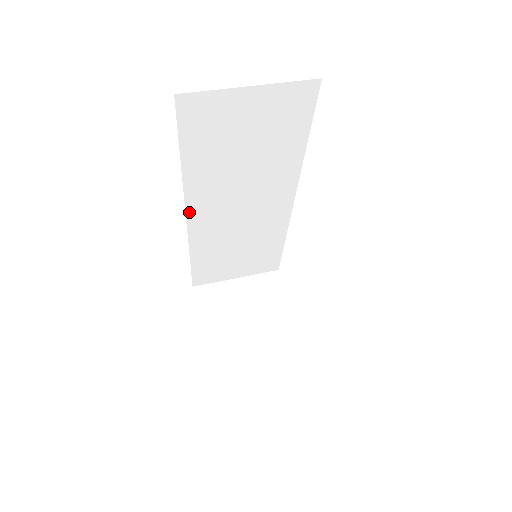
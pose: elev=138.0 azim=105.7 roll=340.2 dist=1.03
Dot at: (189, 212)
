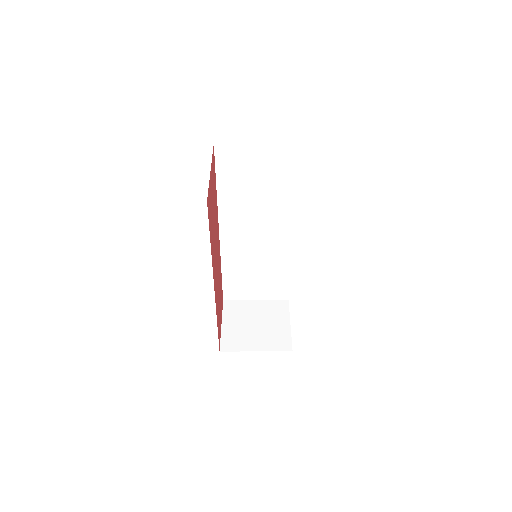
Dot at: (221, 228)
